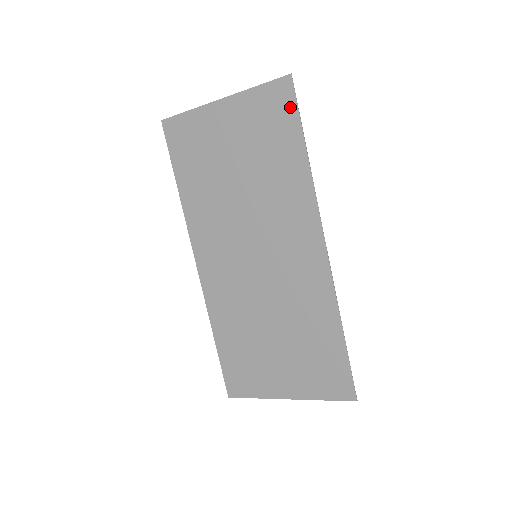
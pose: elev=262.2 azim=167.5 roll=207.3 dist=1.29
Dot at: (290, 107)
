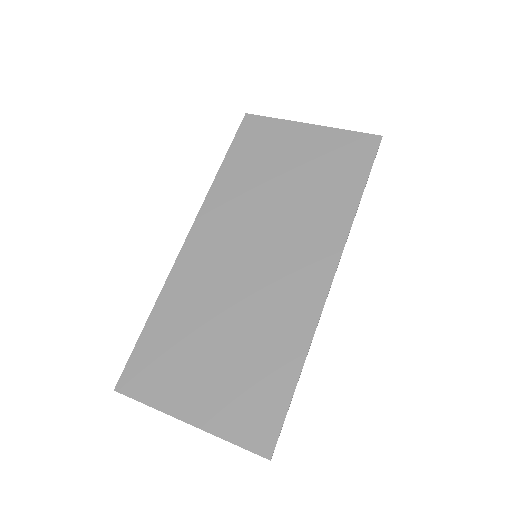
Dot at: (368, 157)
